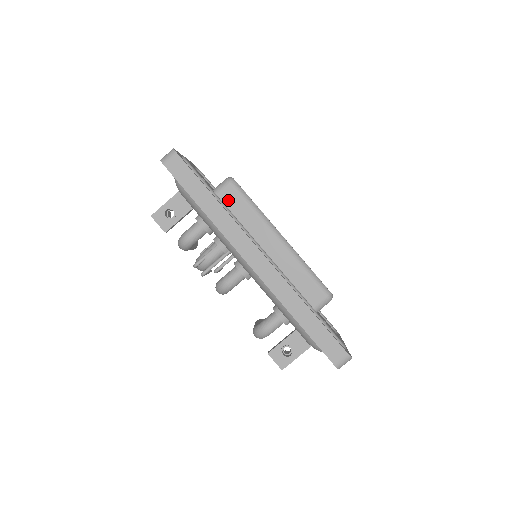
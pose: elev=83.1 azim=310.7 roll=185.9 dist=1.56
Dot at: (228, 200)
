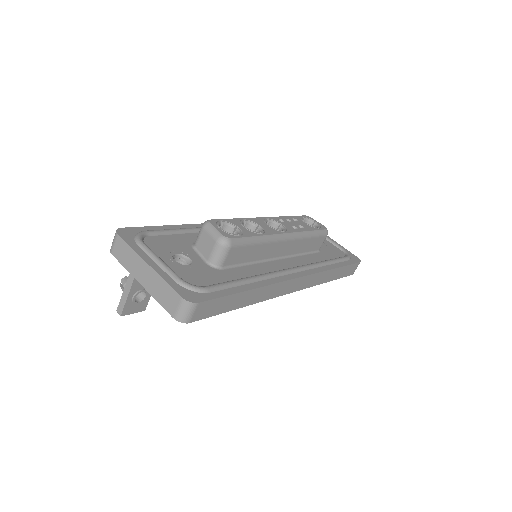
Dot at: (234, 260)
